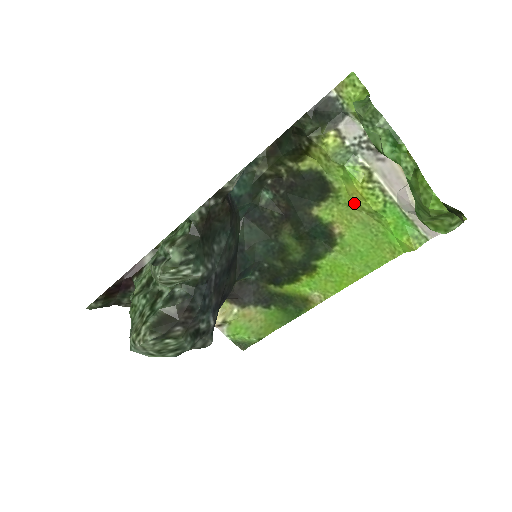
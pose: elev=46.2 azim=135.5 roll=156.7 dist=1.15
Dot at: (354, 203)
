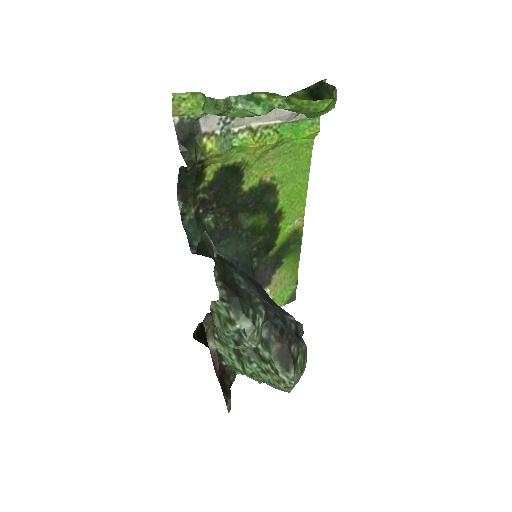
Dot at: (260, 154)
